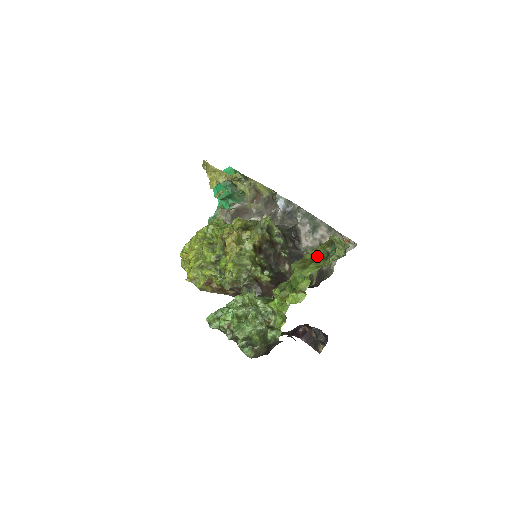
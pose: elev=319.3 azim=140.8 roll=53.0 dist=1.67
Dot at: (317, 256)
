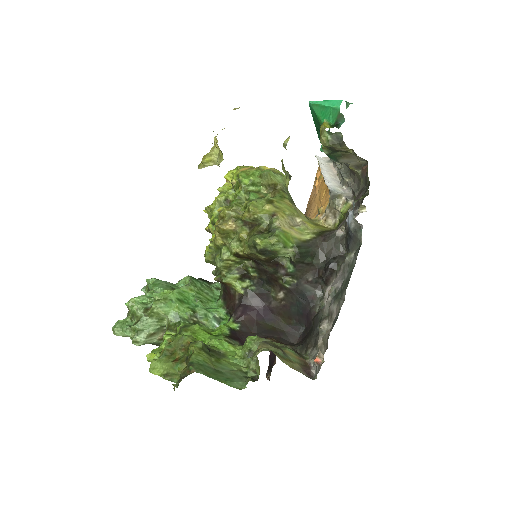
Dot at: (188, 361)
